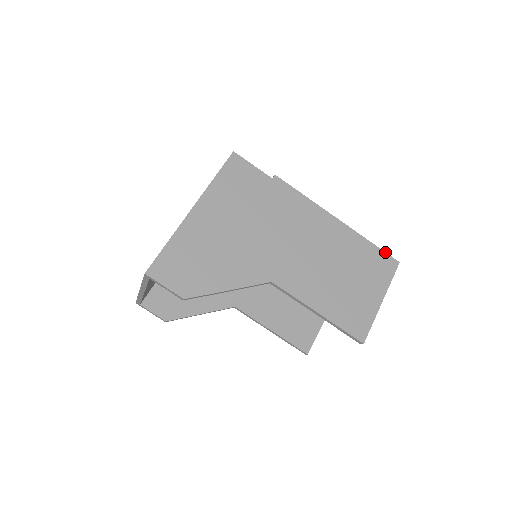
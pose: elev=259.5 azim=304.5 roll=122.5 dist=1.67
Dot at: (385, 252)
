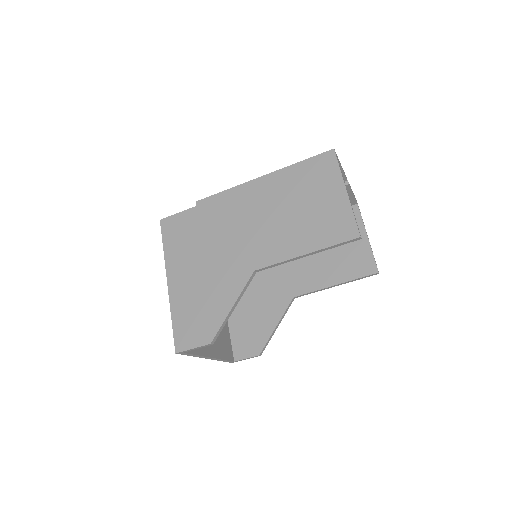
Dot at: (316, 156)
